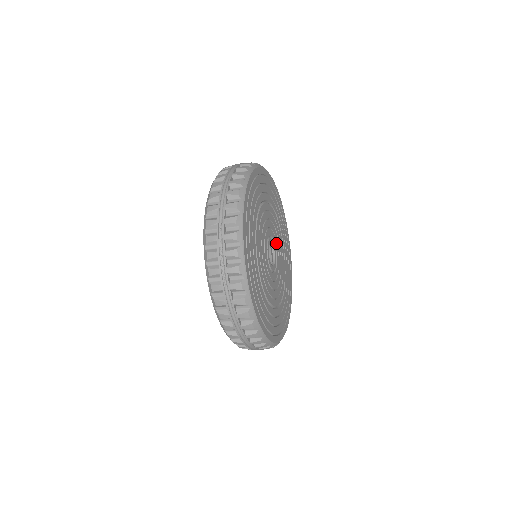
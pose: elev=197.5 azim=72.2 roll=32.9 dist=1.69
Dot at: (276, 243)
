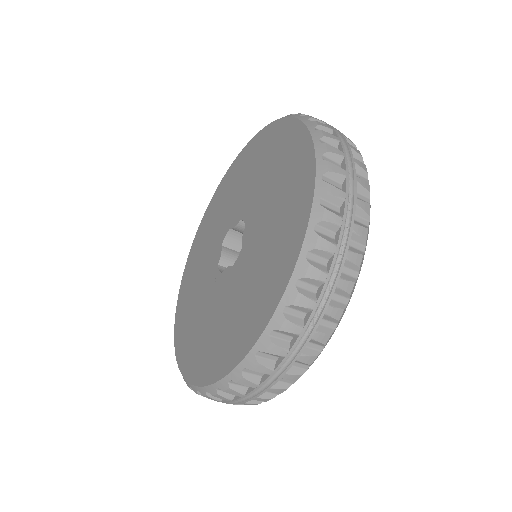
Dot at: occluded
